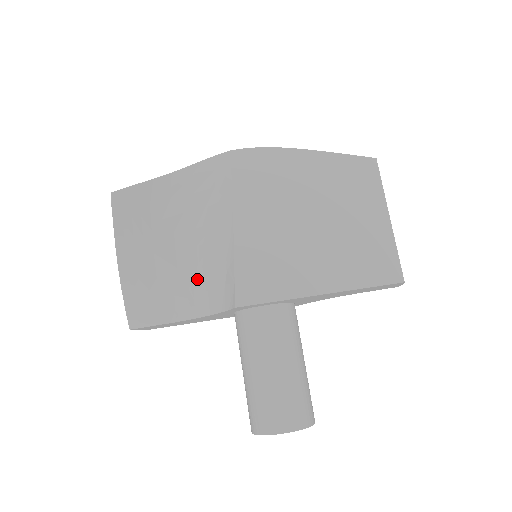
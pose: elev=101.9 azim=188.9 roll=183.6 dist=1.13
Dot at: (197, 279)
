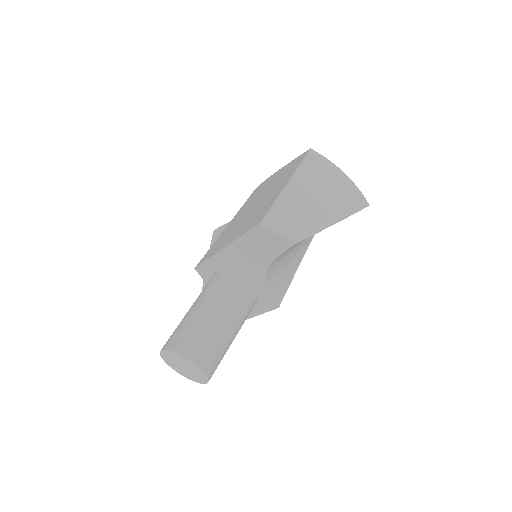
Dot at: occluded
